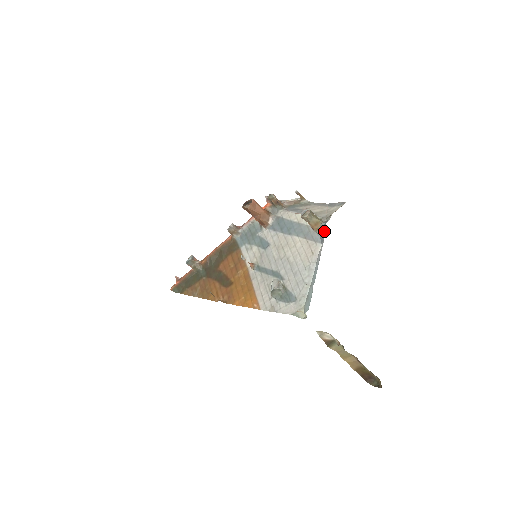
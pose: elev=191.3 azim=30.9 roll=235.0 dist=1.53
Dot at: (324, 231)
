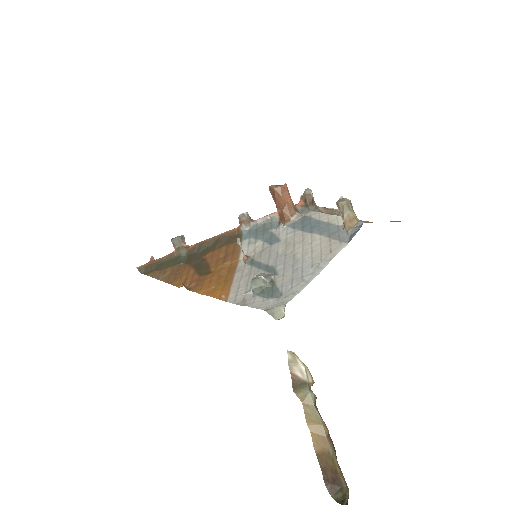
Dot at: (358, 229)
